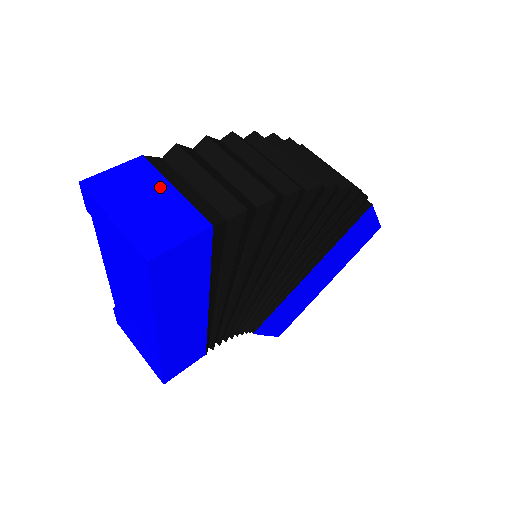
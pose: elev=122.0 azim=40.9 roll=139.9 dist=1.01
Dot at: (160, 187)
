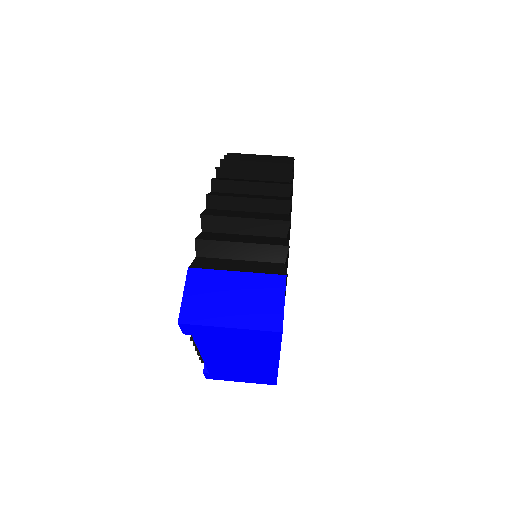
Dot at: (227, 279)
